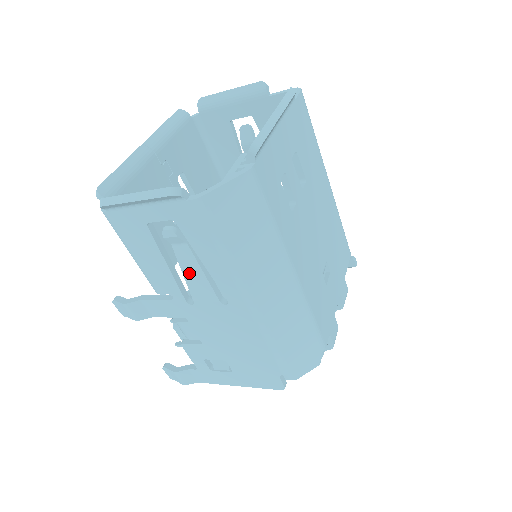
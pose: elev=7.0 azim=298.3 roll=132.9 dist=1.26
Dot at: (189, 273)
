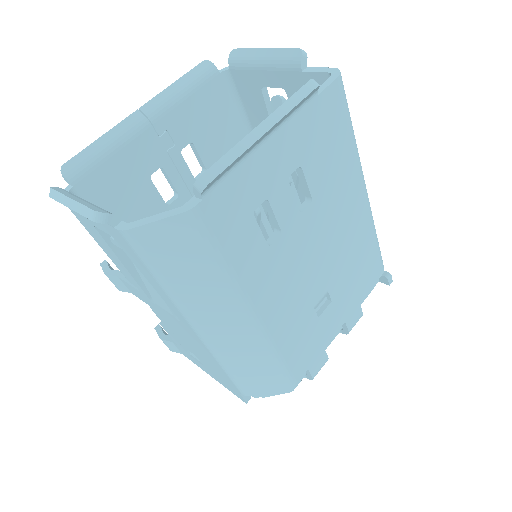
Dot at: (145, 280)
